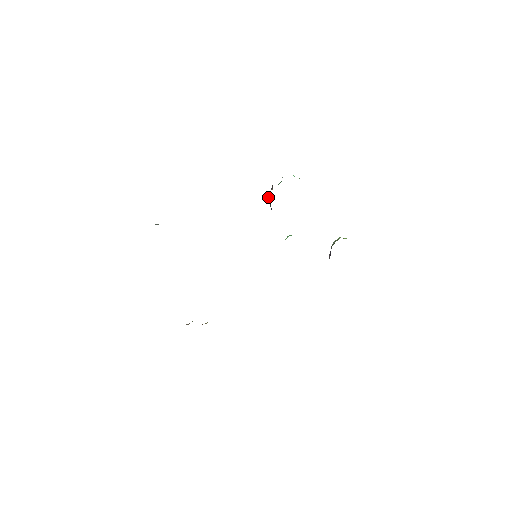
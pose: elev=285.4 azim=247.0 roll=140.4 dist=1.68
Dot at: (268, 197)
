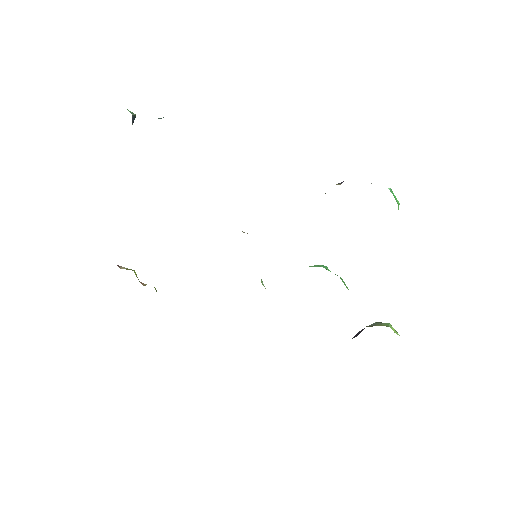
Dot at: occluded
